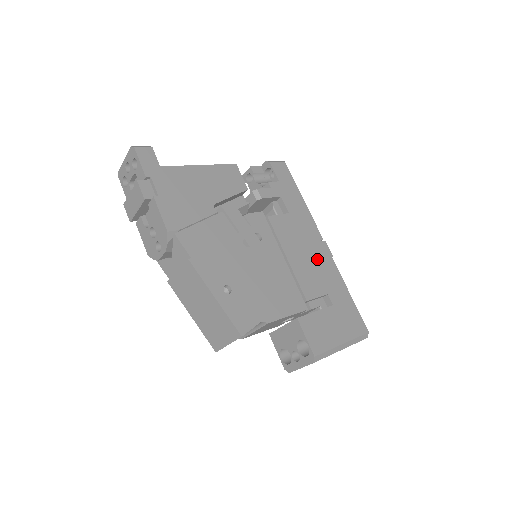
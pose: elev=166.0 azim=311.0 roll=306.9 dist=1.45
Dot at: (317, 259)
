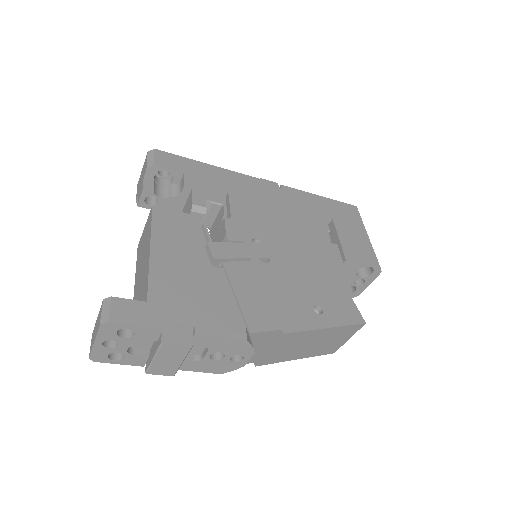
Dot at: (284, 201)
